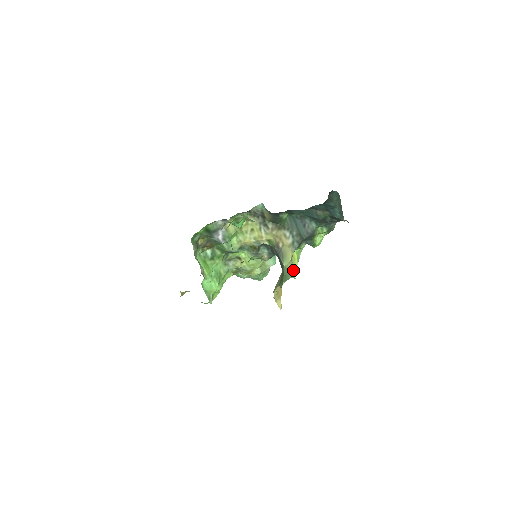
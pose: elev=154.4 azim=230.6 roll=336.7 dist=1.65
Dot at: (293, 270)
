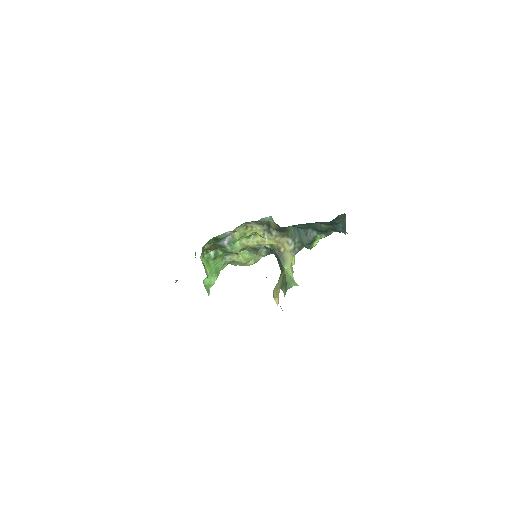
Dot at: occluded
